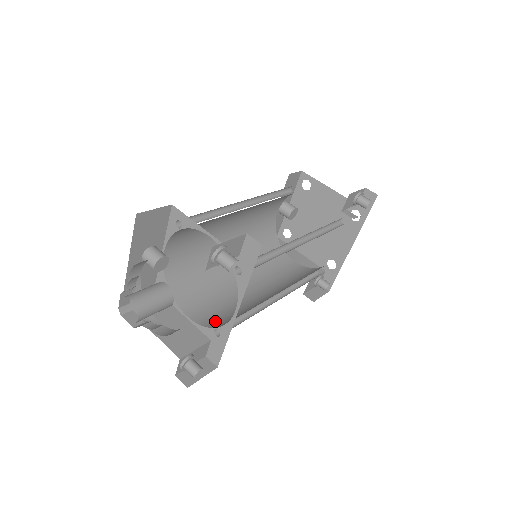
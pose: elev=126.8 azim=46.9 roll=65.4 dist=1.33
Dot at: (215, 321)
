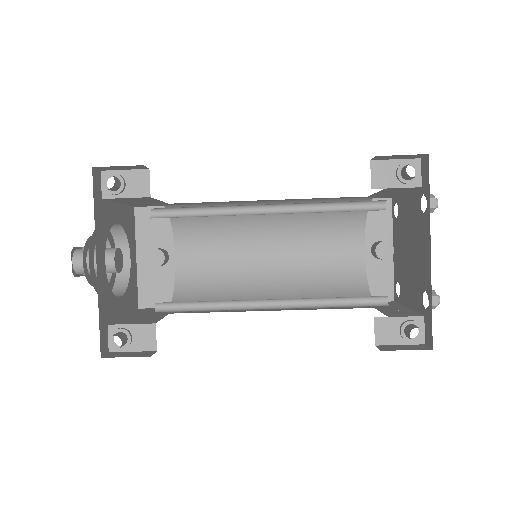
Dot at: occluded
